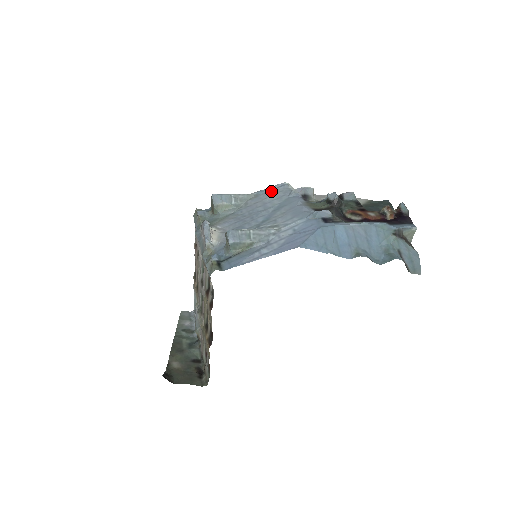
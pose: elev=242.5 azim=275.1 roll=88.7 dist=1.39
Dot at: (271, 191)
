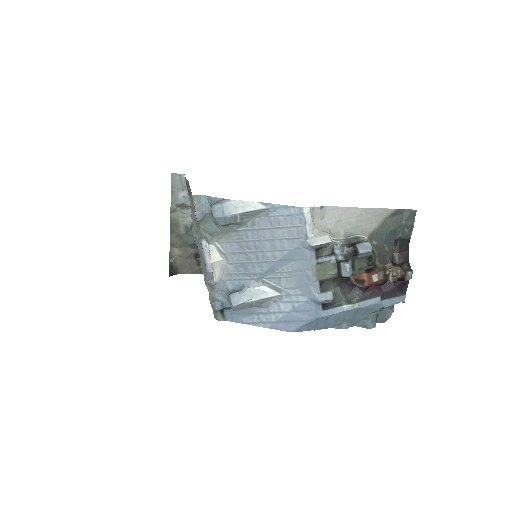
Dot at: (285, 218)
